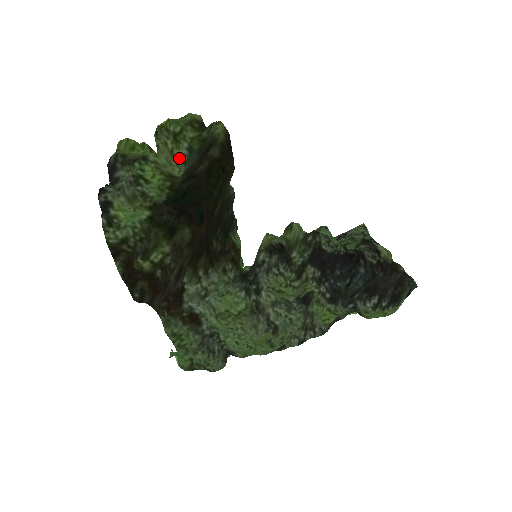
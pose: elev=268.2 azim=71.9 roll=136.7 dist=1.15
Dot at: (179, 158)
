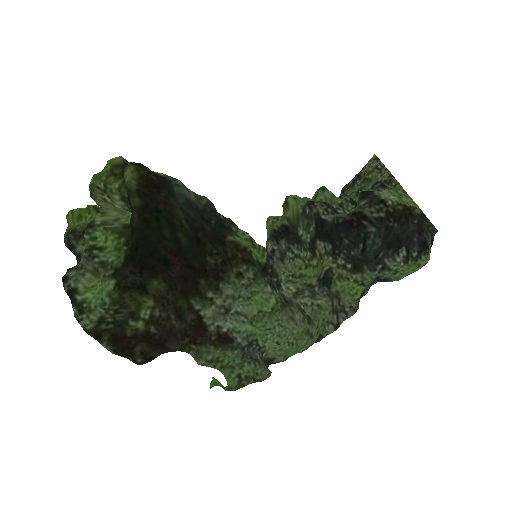
Dot at: occluded
